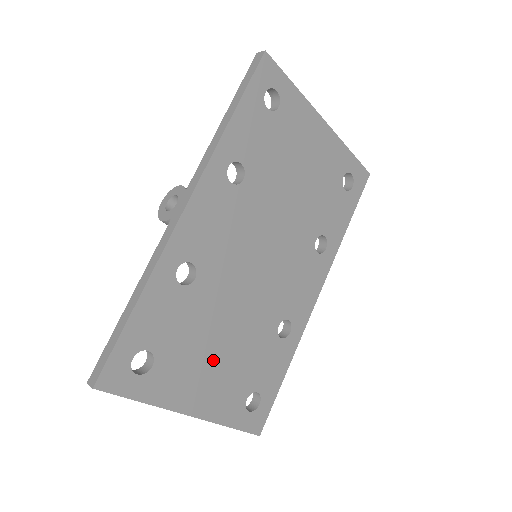
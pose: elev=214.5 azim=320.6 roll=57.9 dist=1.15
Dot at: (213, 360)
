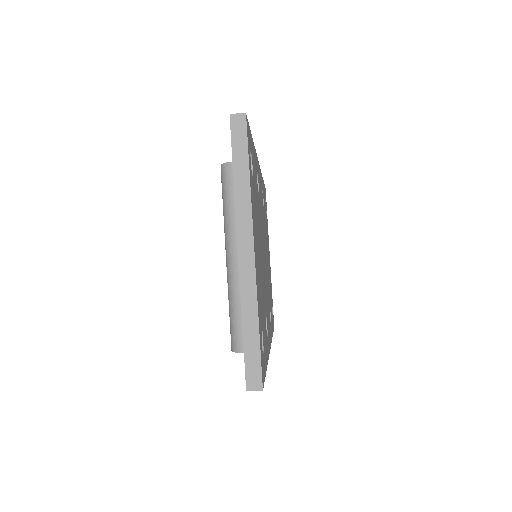
Dot at: (258, 250)
